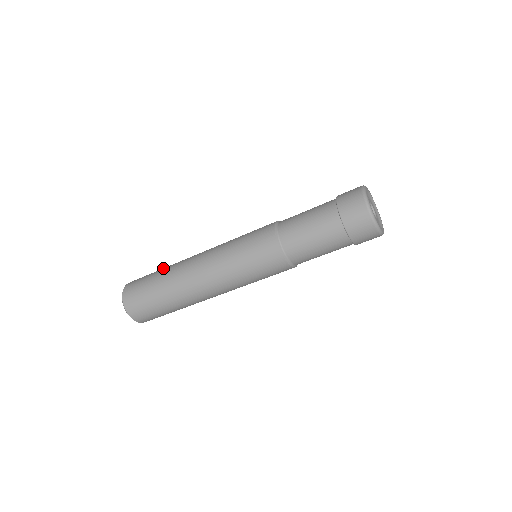
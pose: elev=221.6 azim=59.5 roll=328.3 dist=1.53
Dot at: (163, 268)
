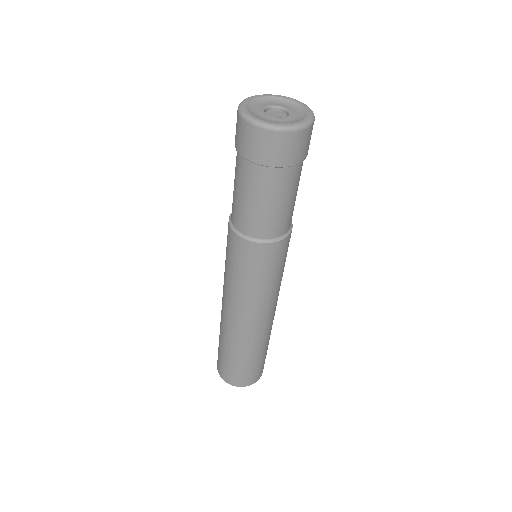
Dot at: (219, 340)
